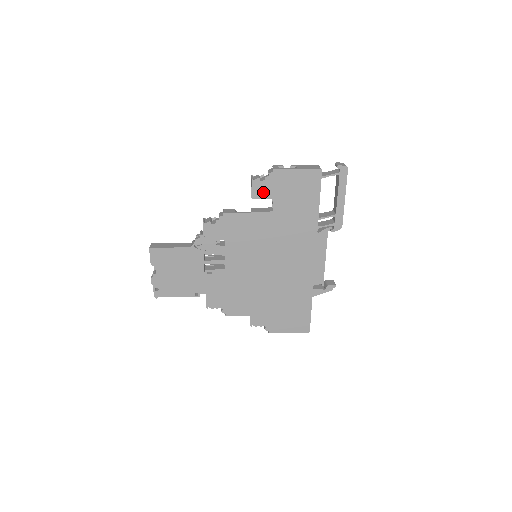
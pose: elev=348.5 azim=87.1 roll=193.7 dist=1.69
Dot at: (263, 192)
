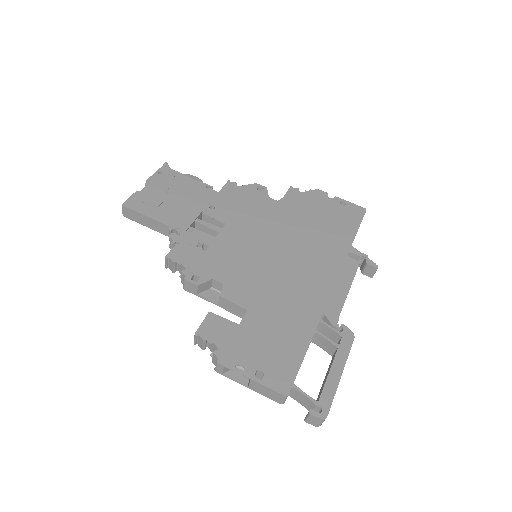
Dot at: occluded
